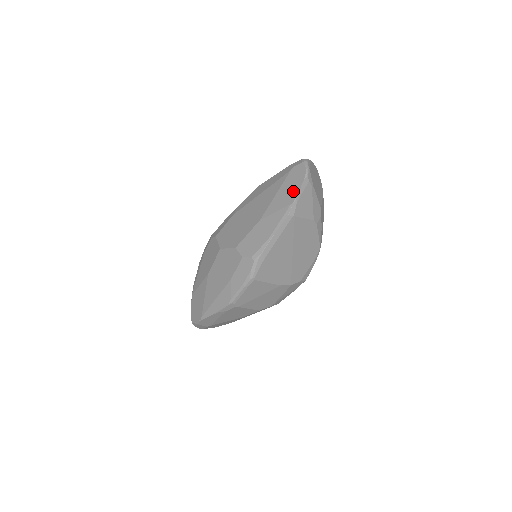
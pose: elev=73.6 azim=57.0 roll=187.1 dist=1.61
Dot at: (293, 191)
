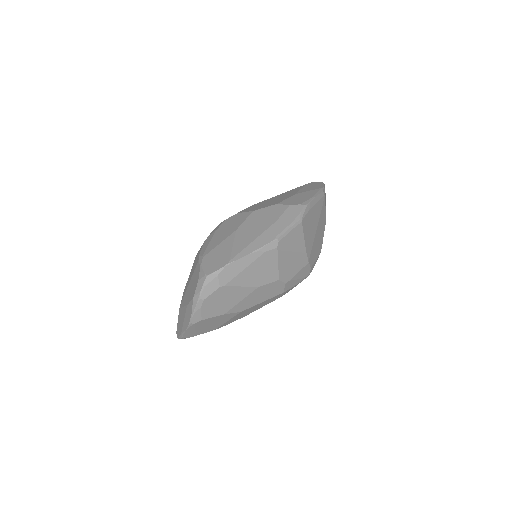
Dot at: (318, 186)
